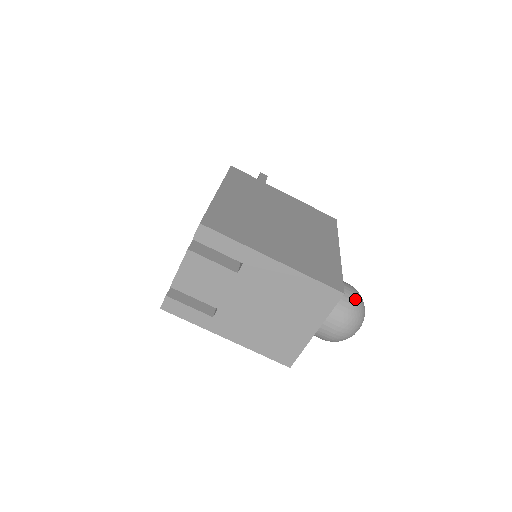
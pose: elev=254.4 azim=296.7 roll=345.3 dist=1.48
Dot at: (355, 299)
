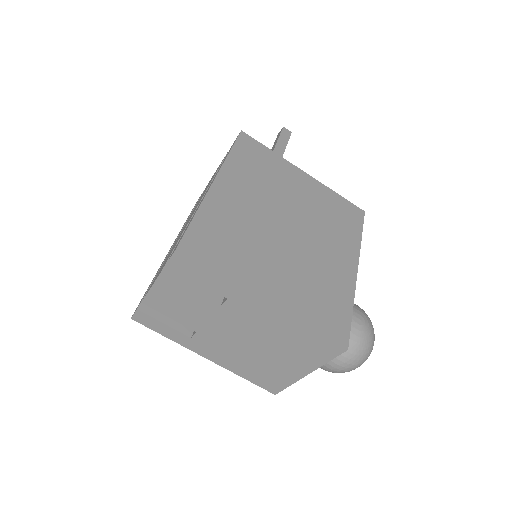
Dot at: (364, 335)
